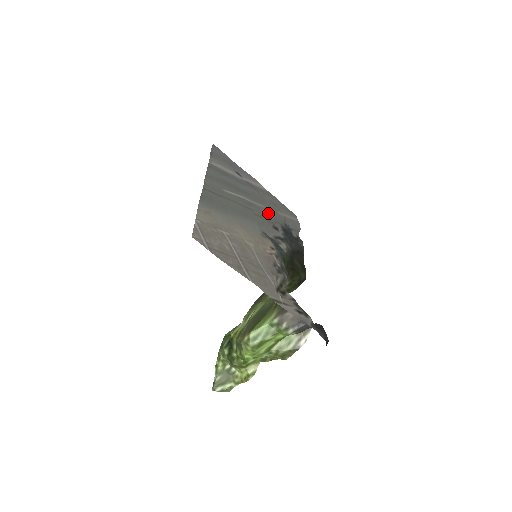
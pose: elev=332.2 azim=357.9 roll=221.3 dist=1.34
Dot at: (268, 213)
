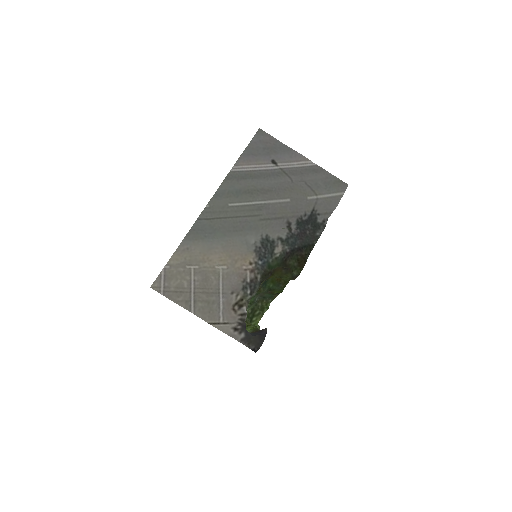
Dot at: (288, 207)
